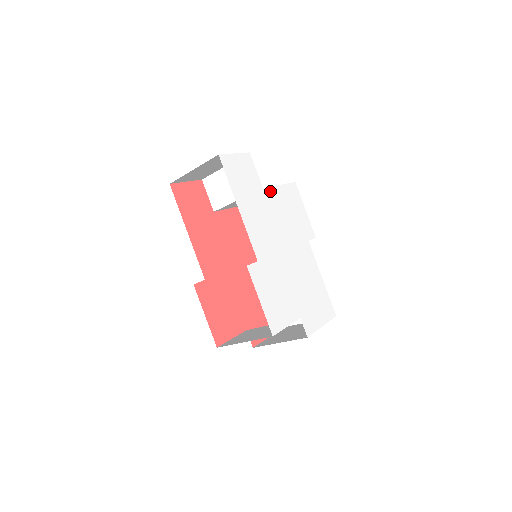
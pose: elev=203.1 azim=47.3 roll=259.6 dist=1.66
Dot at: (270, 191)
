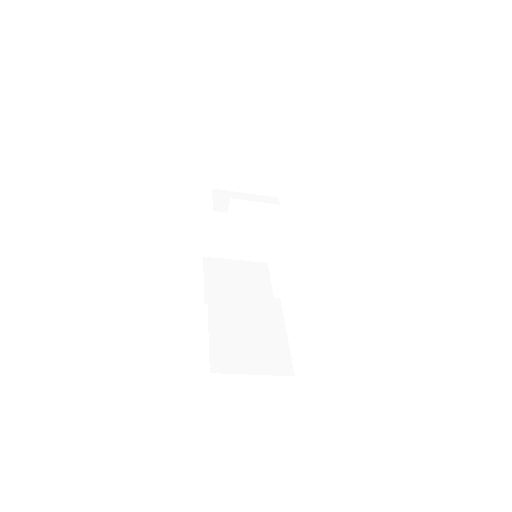
Dot at: occluded
